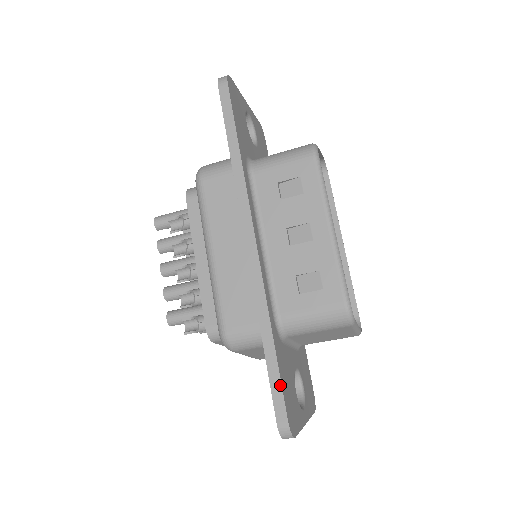
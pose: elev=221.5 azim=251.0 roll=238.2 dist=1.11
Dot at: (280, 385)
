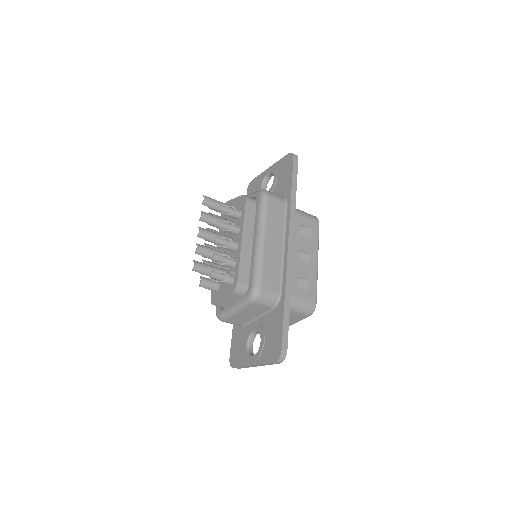
Dot at: (288, 329)
